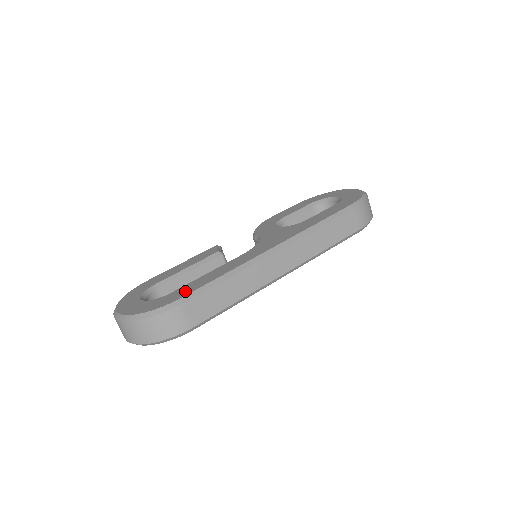
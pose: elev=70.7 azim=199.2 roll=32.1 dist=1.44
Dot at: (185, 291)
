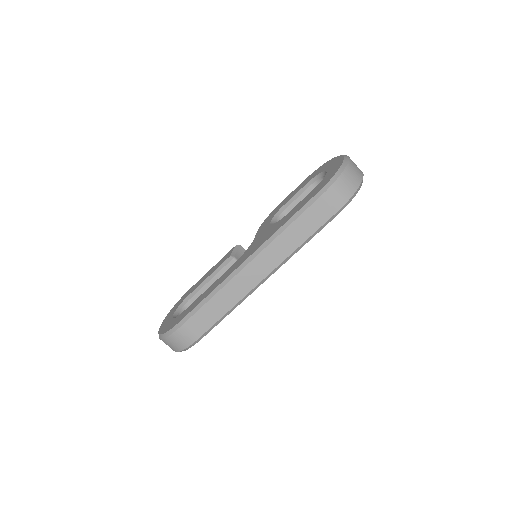
Dot at: (186, 312)
